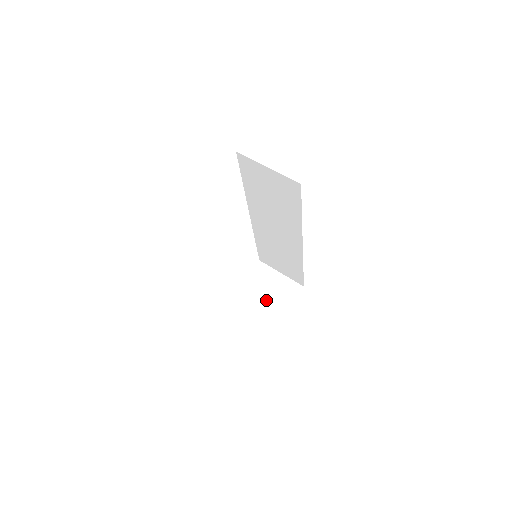
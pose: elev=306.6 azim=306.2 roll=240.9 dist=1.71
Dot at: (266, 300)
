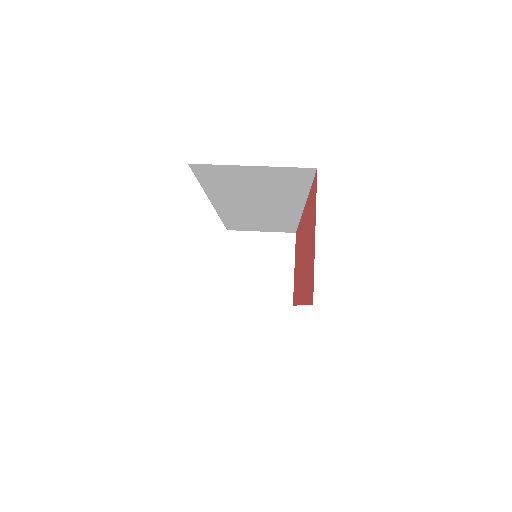
Dot at: (264, 272)
